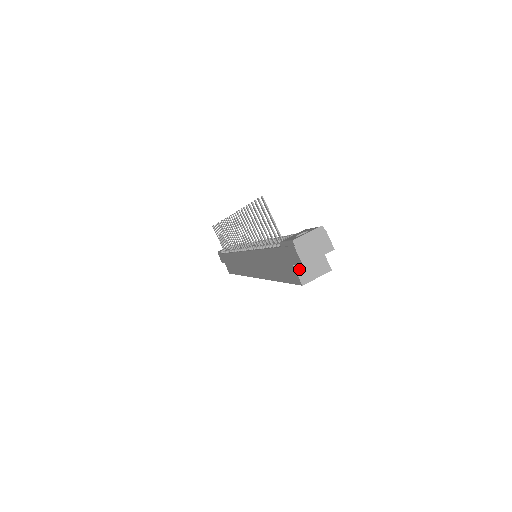
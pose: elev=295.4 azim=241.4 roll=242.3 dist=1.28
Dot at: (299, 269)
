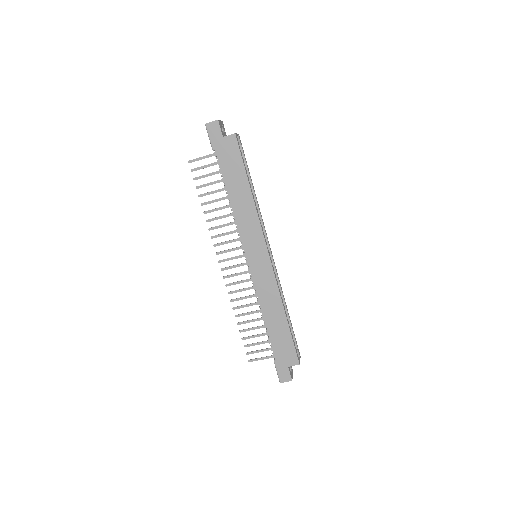
Dot at: (227, 136)
